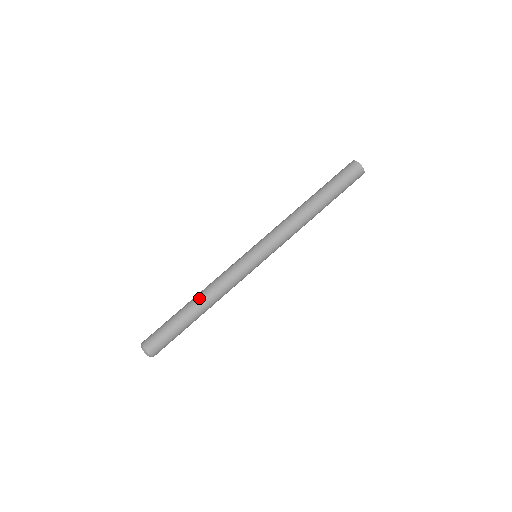
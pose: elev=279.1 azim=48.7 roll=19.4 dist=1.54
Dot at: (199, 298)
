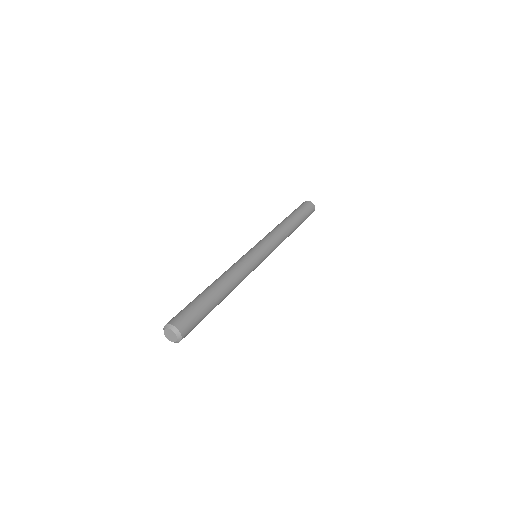
Dot at: (214, 281)
